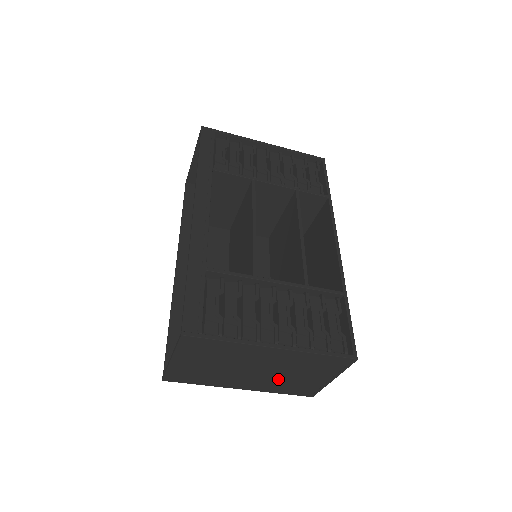
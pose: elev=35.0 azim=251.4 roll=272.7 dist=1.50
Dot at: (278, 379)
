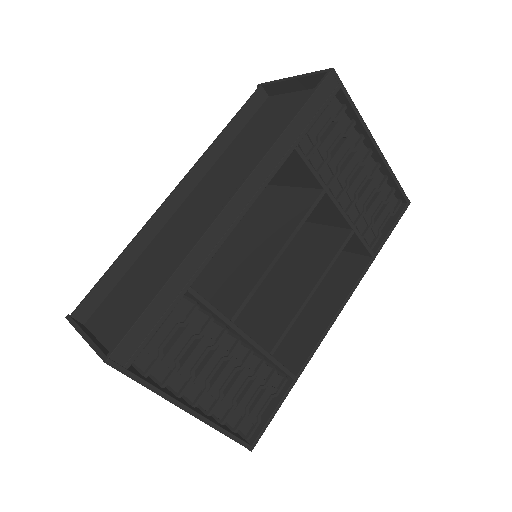
Dot at: occluded
